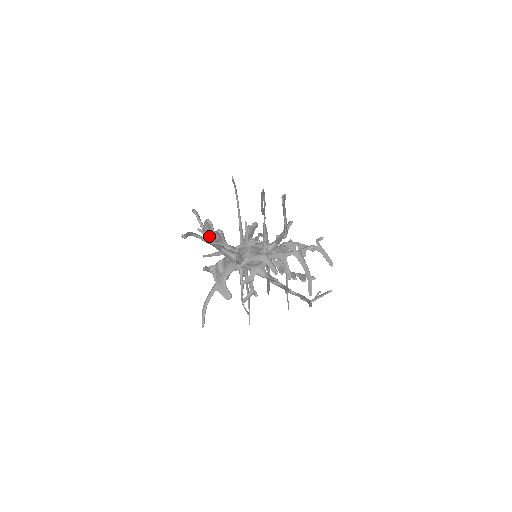
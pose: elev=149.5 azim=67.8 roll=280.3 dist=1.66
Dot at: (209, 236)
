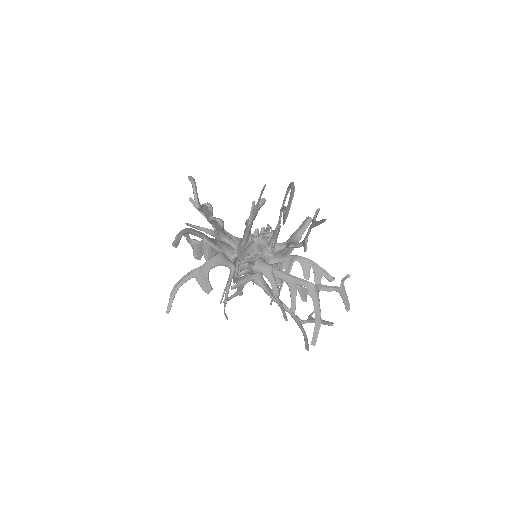
Dot at: (202, 212)
